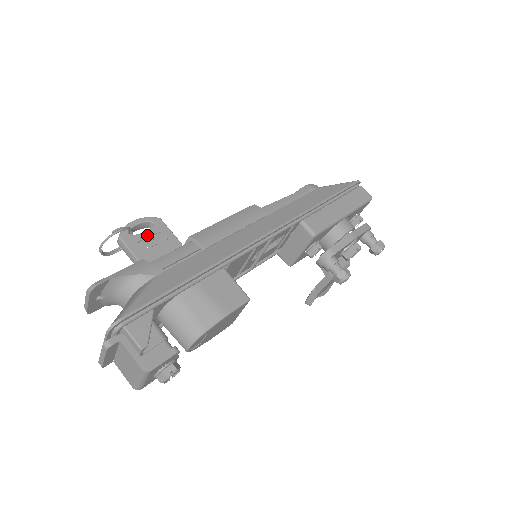
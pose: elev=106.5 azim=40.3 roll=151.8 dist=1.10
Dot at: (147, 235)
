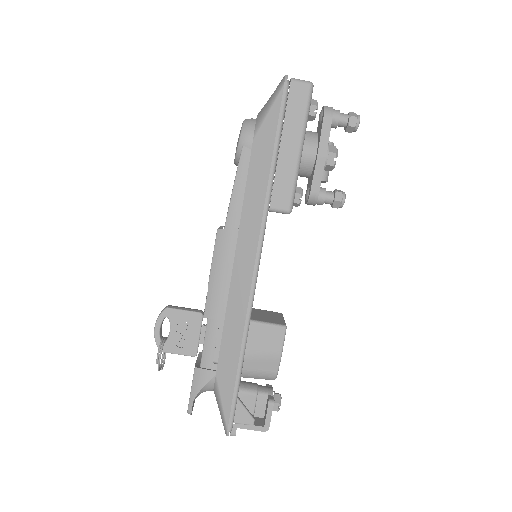
Dot at: (174, 332)
